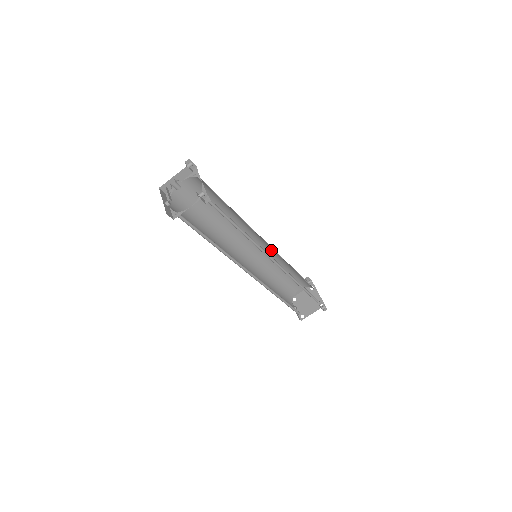
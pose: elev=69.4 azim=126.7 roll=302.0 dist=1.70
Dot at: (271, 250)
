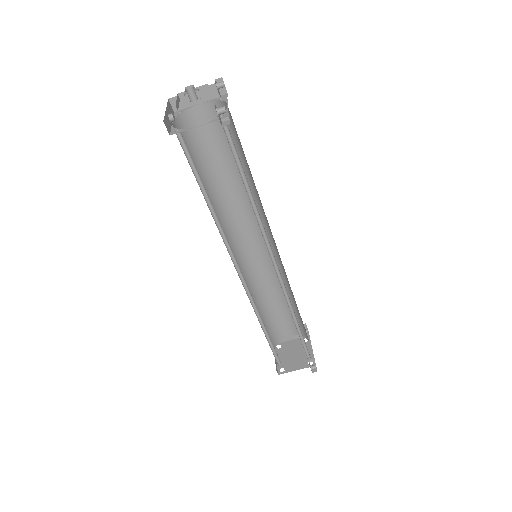
Dot at: (277, 260)
